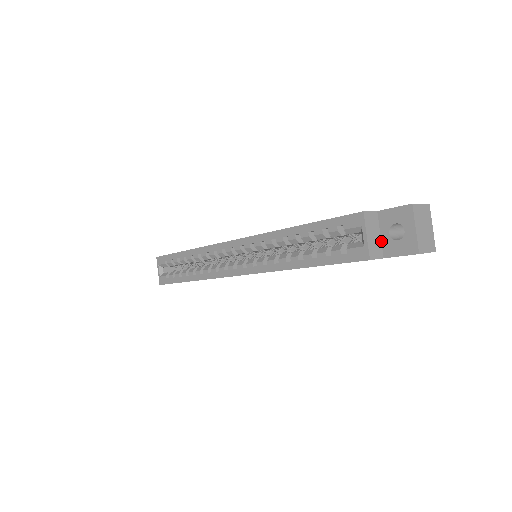
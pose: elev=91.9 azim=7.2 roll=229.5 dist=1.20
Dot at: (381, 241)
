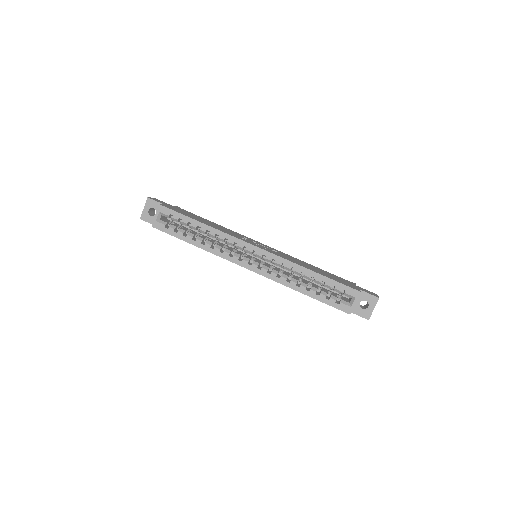
Dot at: occluded
